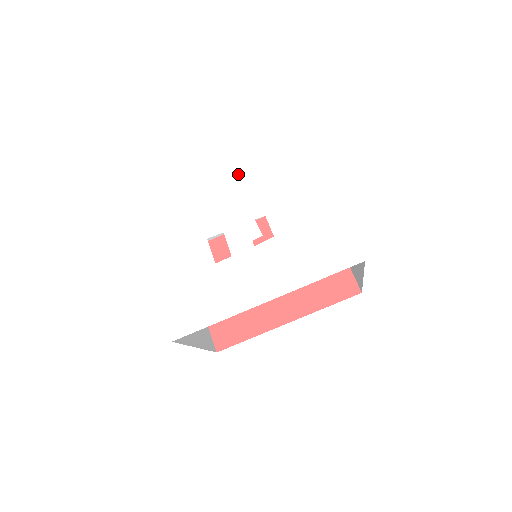
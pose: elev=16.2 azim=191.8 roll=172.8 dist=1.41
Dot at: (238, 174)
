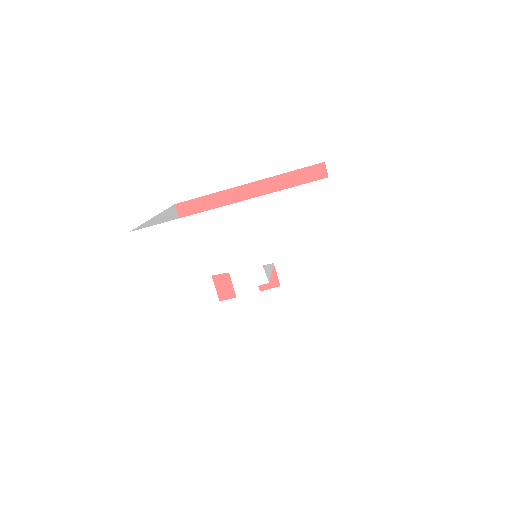
Dot at: (248, 211)
